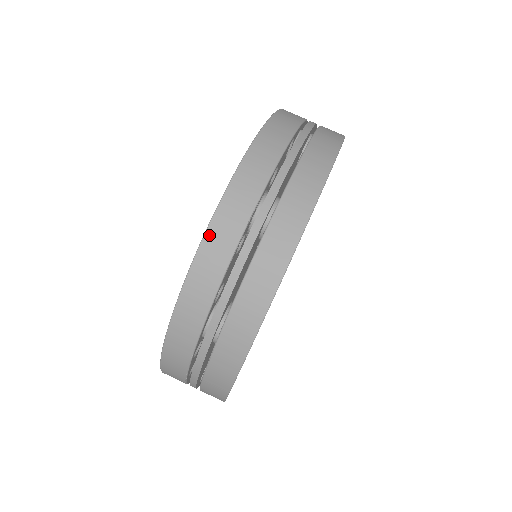
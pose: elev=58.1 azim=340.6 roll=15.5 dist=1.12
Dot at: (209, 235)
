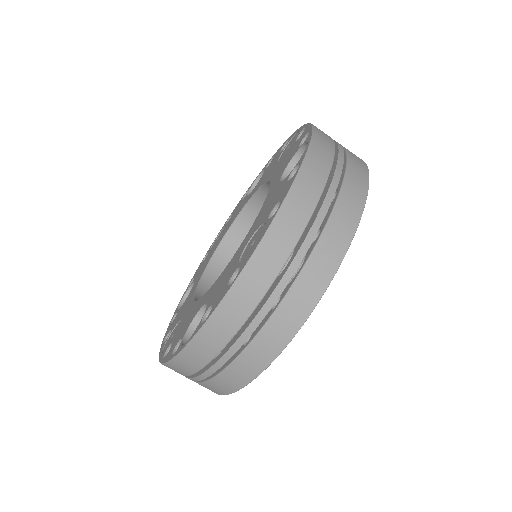
Dot at: (304, 169)
